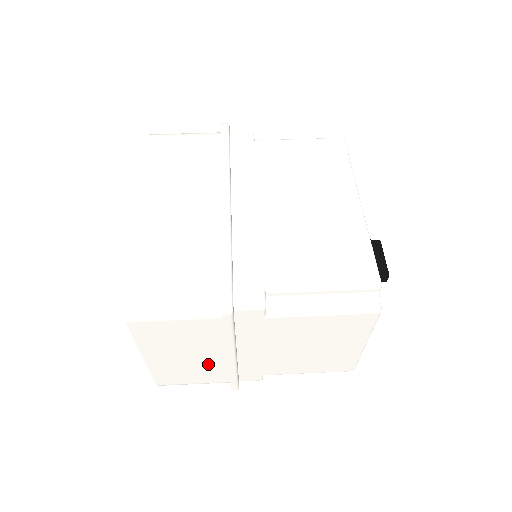
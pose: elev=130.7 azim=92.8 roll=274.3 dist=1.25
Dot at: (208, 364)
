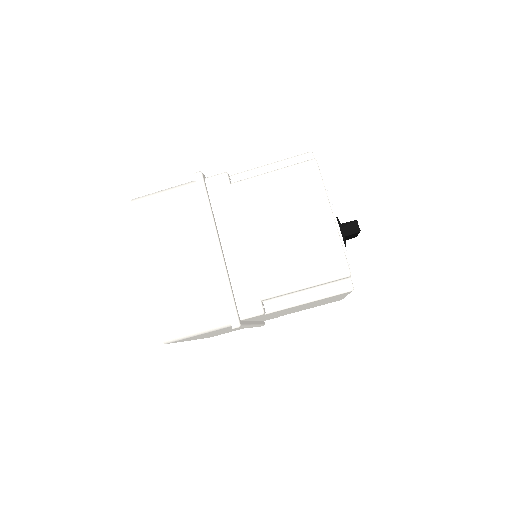
Dot at: occluded
